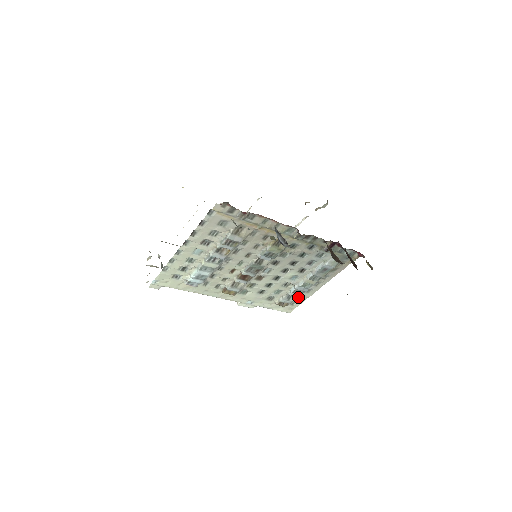
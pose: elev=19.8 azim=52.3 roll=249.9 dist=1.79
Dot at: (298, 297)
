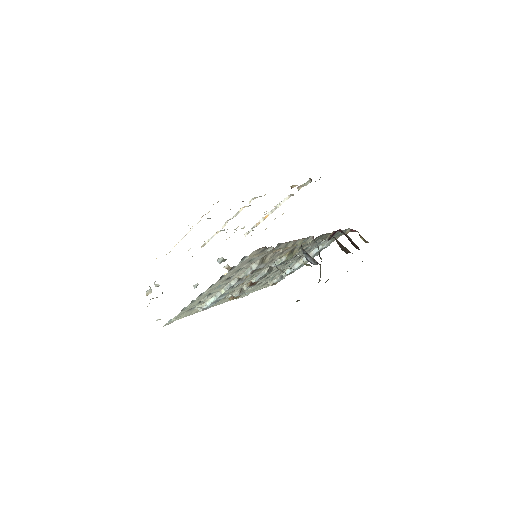
Dot at: occluded
